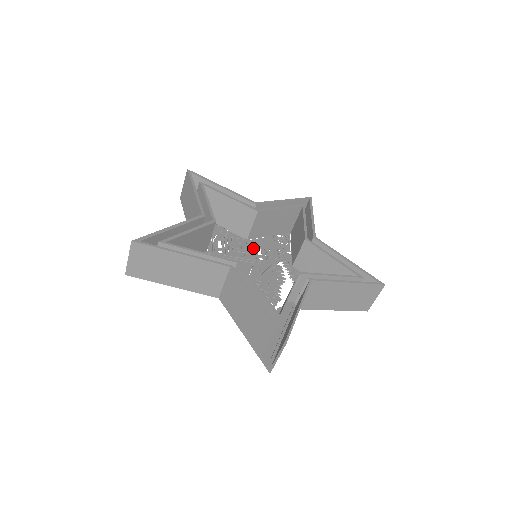
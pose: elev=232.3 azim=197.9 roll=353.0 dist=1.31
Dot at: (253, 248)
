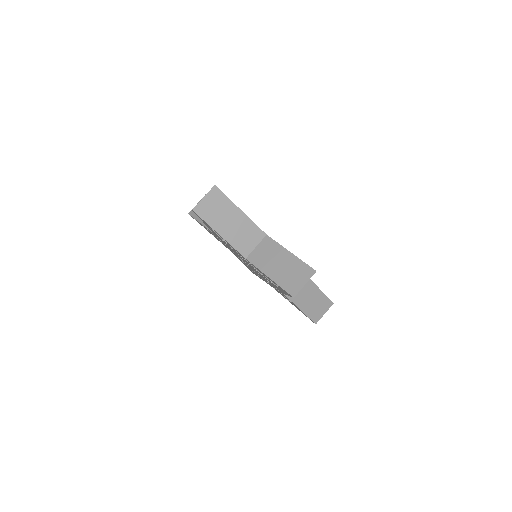
Dot at: occluded
